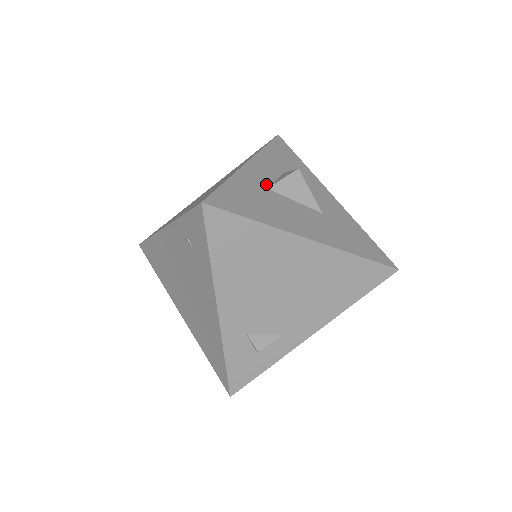
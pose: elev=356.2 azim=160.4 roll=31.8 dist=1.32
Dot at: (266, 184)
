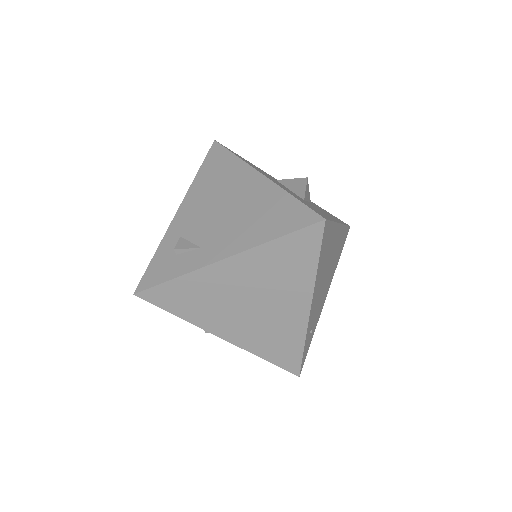
Dot at: occluded
